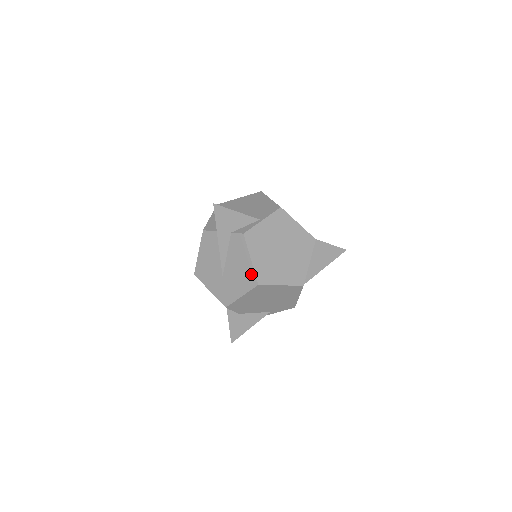
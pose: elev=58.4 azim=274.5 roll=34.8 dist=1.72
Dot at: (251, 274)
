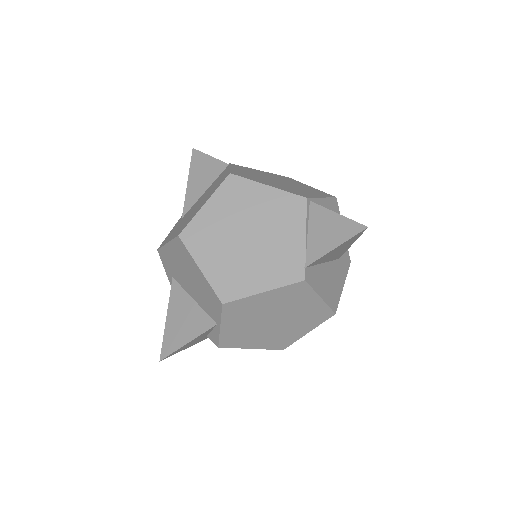
Dot at: occluded
